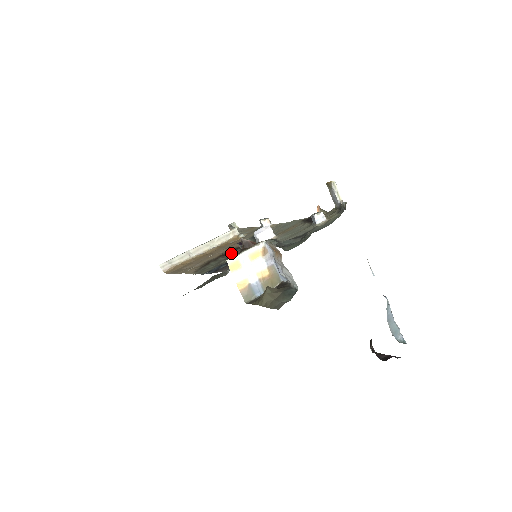
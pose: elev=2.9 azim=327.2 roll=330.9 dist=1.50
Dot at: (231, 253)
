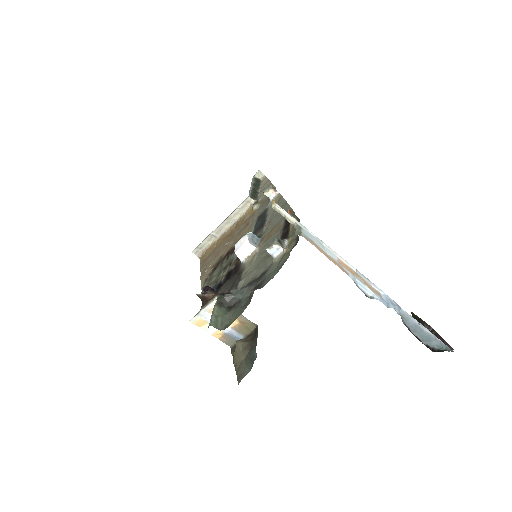
Dot at: (232, 255)
